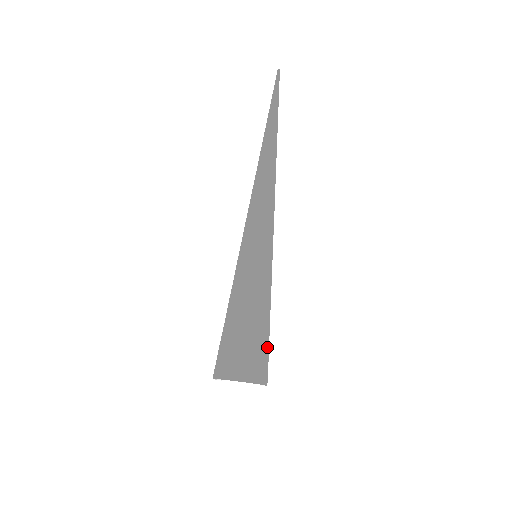
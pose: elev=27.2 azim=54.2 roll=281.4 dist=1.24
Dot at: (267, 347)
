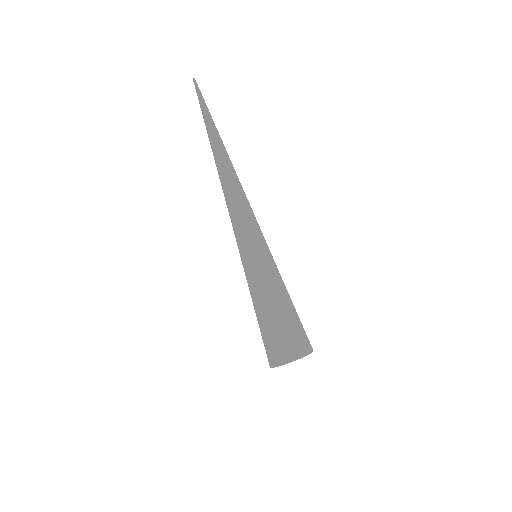
Dot at: (299, 324)
